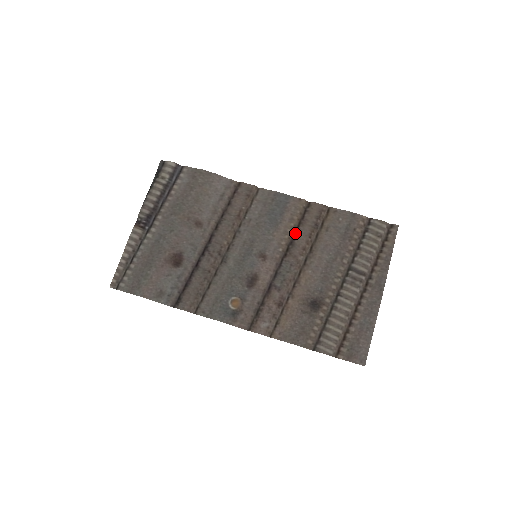
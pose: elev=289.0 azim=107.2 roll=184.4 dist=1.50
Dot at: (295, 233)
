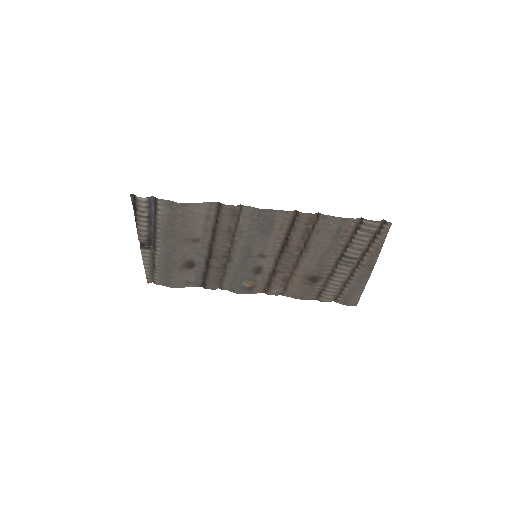
Dot at: (288, 236)
